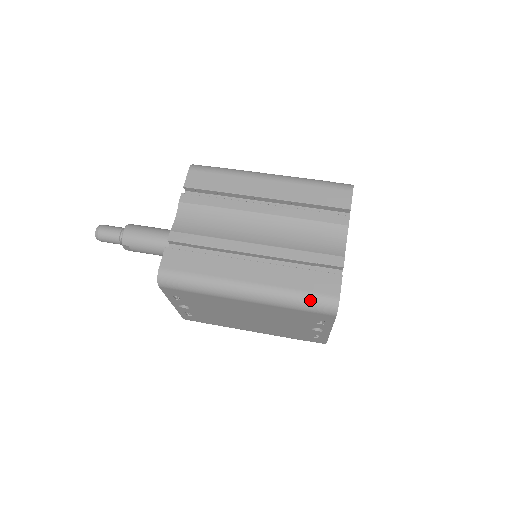
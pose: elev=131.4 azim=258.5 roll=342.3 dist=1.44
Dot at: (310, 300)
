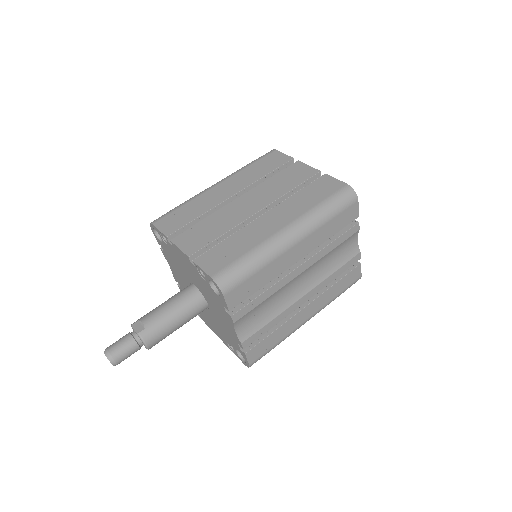
Dot at: occluded
